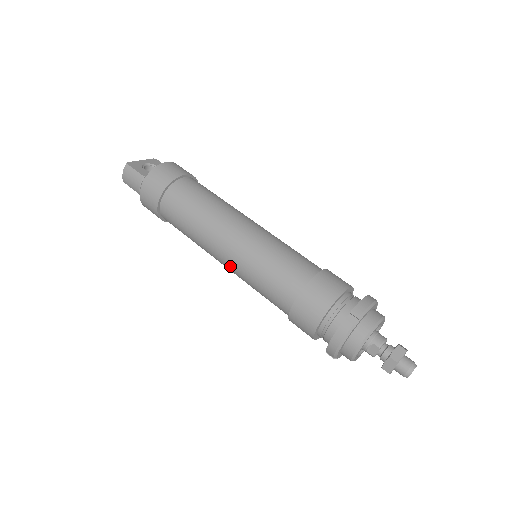
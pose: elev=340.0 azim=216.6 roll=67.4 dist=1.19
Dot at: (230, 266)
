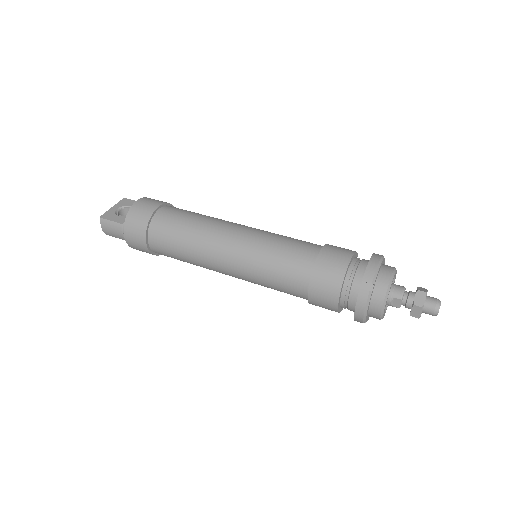
Dot at: (237, 276)
